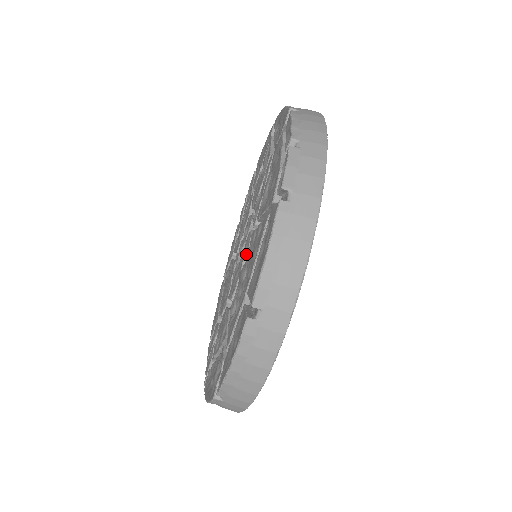
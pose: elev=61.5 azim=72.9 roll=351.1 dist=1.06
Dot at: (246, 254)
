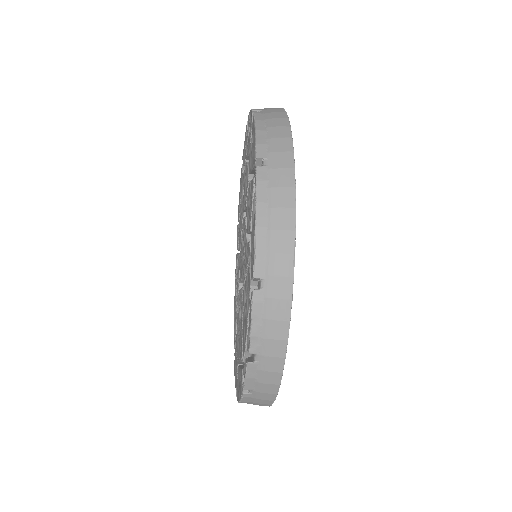
Dot at: occluded
